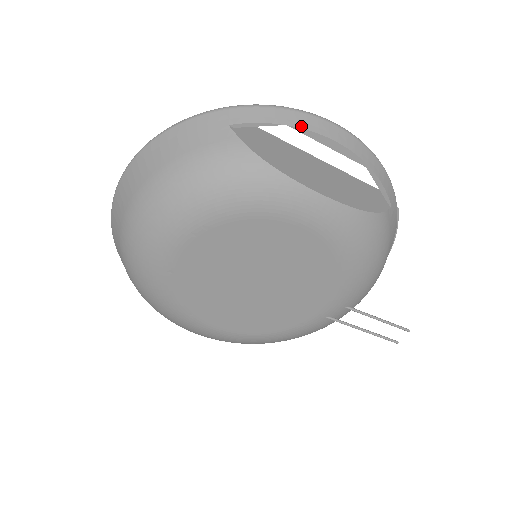
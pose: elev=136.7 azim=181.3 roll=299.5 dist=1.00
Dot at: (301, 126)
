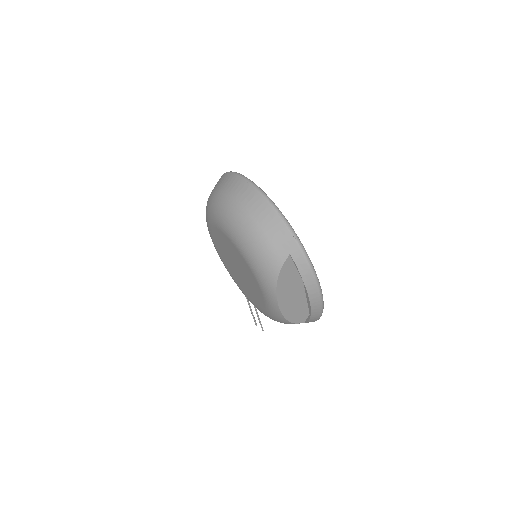
Dot at: (307, 287)
